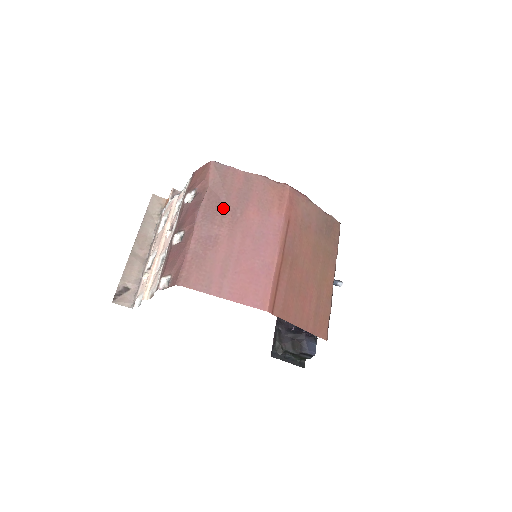
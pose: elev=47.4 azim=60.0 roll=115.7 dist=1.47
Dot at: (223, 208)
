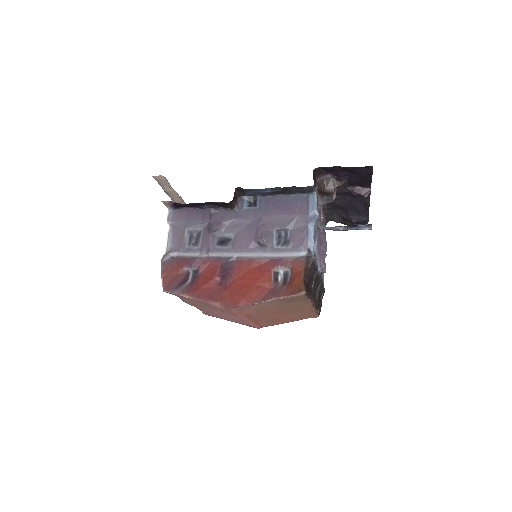
Dot at: (195, 305)
